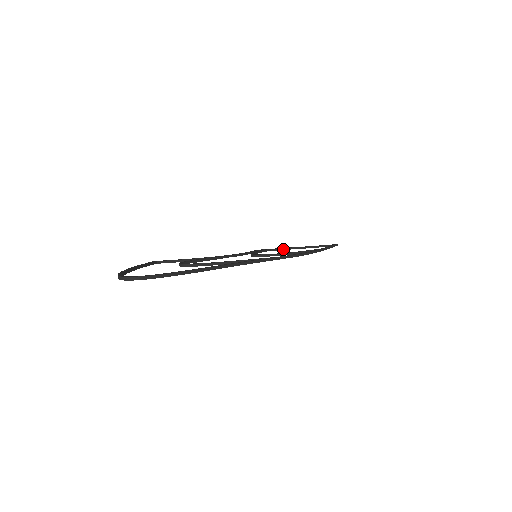
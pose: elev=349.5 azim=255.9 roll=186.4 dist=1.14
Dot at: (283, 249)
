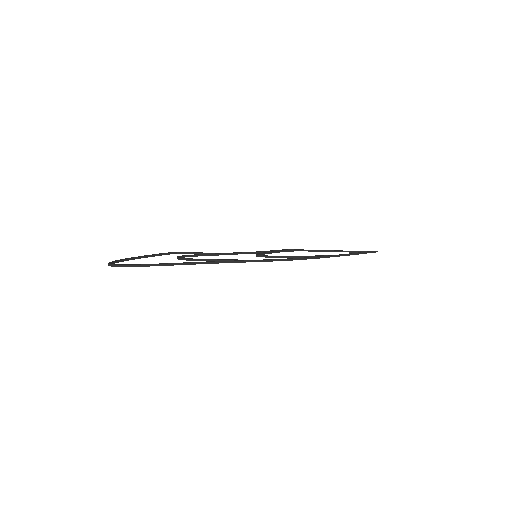
Dot at: (311, 251)
